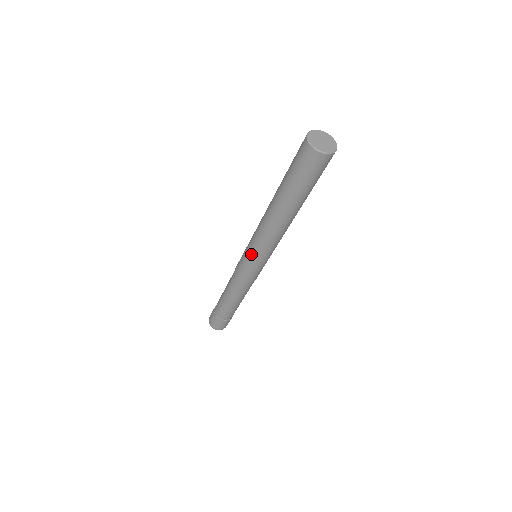
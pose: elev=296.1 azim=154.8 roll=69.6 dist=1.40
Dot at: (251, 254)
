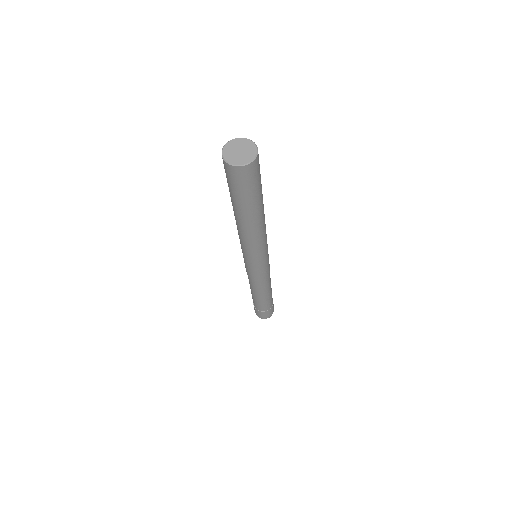
Dot at: (257, 261)
